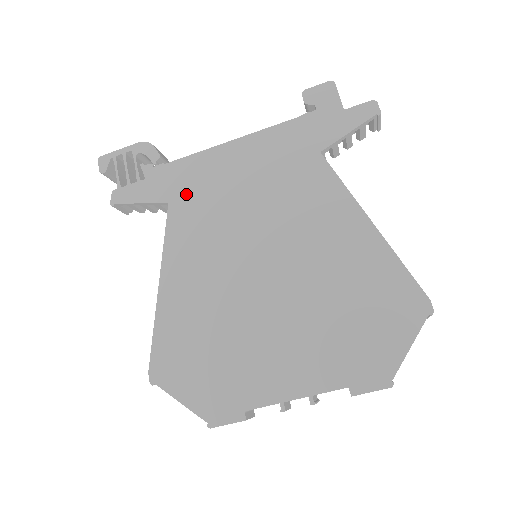
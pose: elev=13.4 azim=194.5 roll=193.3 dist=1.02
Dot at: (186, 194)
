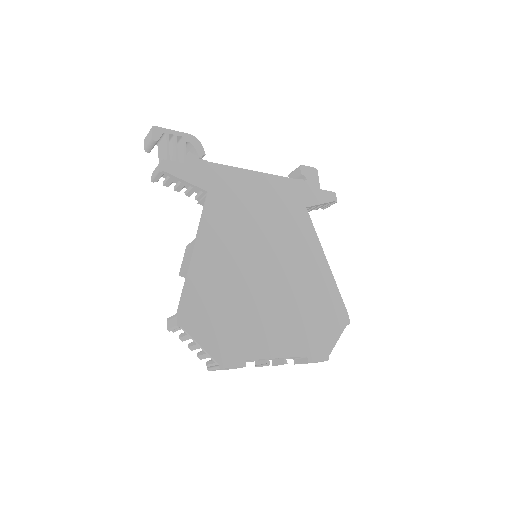
Dot at: (222, 192)
